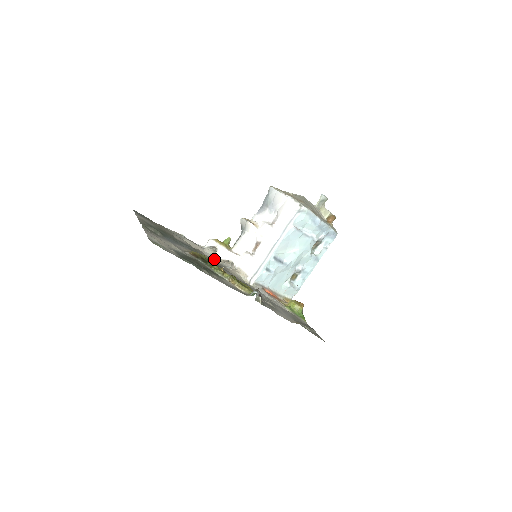
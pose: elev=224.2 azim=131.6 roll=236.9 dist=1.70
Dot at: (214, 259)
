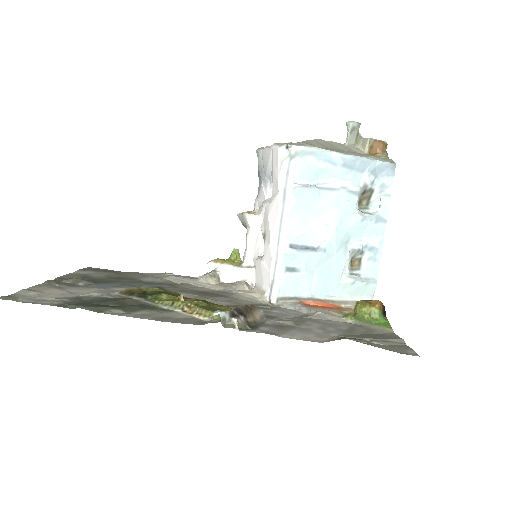
Dot at: (211, 287)
